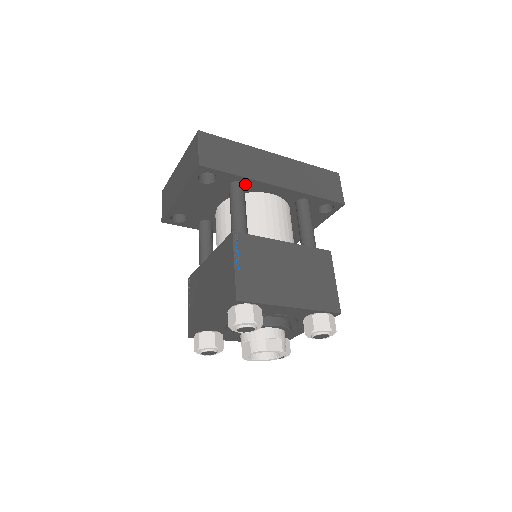
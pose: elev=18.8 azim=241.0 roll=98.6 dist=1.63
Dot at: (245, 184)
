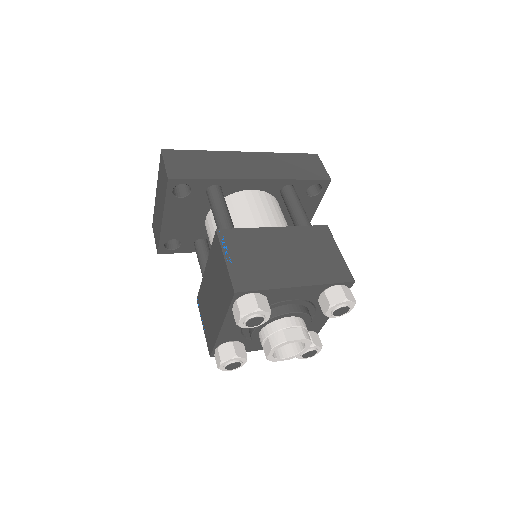
Dot at: (222, 186)
